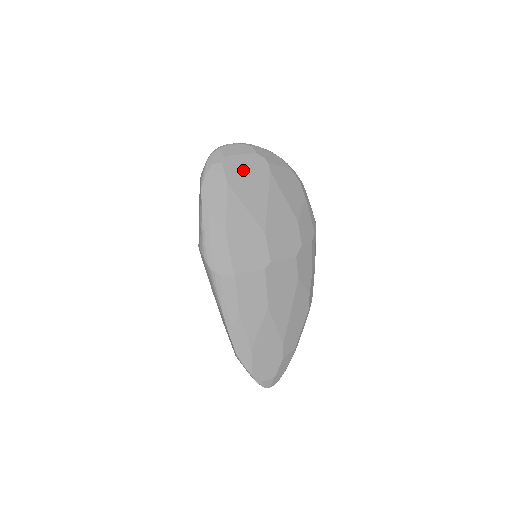
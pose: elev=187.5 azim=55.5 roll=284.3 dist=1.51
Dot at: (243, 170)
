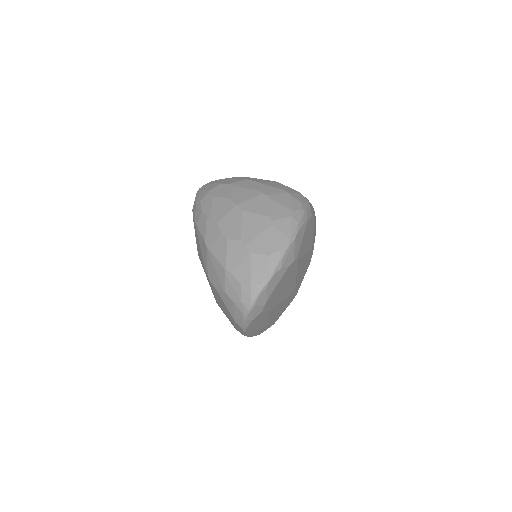
Dot at: (278, 291)
